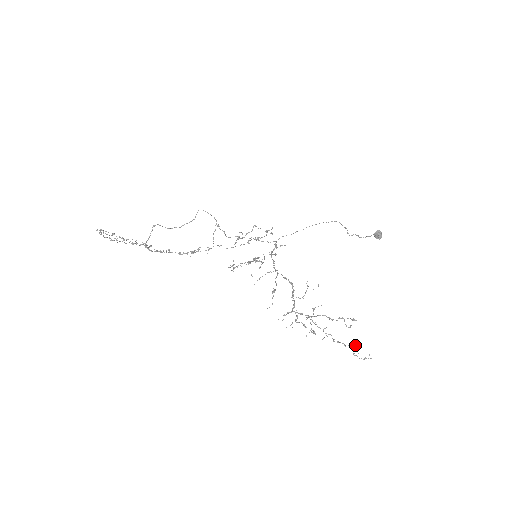
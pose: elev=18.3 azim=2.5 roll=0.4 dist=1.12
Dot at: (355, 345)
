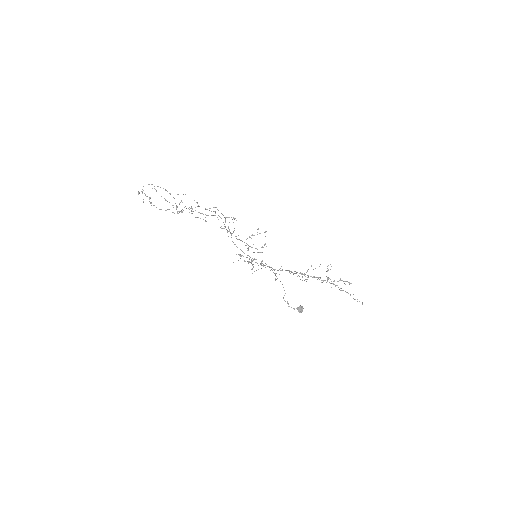
Dot at: occluded
